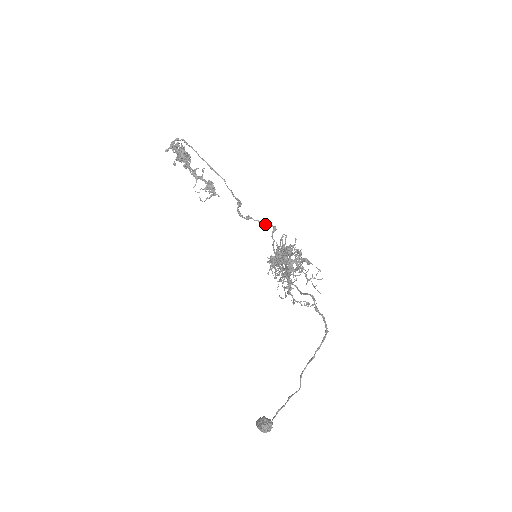
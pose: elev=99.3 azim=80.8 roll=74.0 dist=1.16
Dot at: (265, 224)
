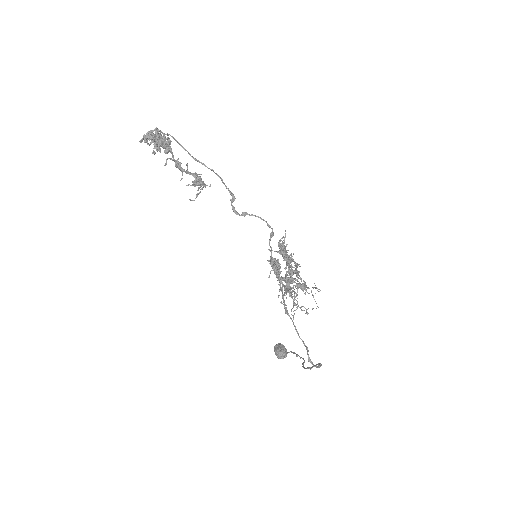
Dot at: occluded
